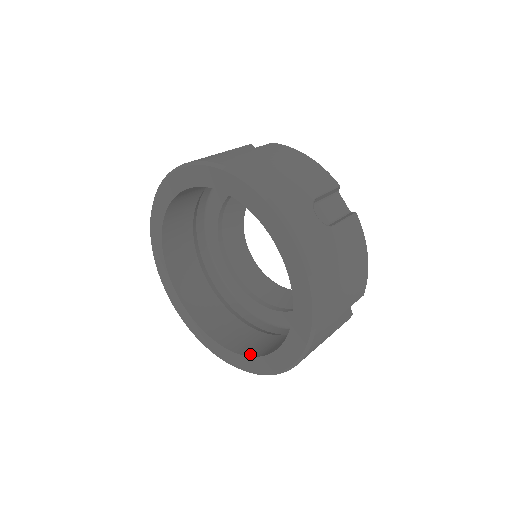
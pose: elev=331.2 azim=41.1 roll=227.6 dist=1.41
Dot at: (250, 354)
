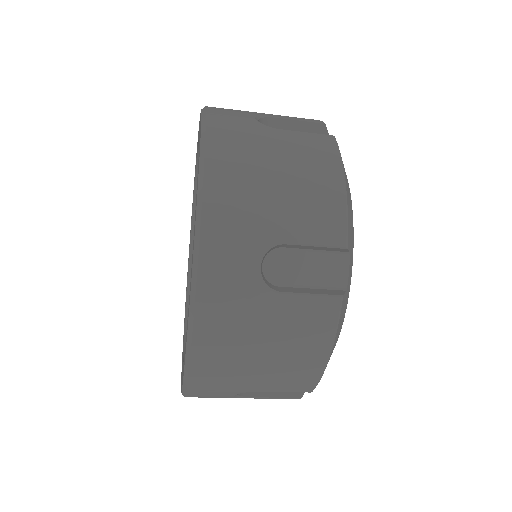
Dot at: occluded
